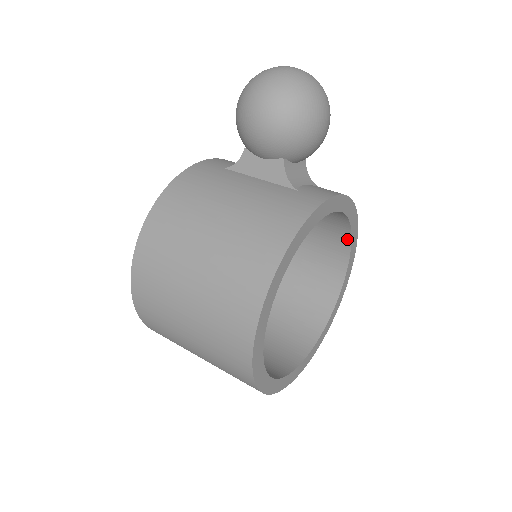
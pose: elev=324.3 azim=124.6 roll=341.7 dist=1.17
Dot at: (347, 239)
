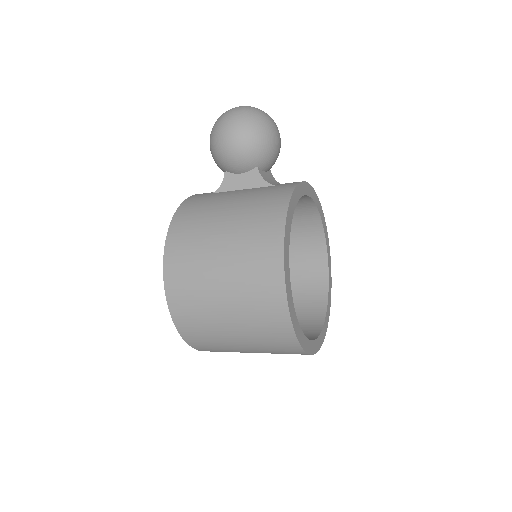
Dot at: (319, 227)
